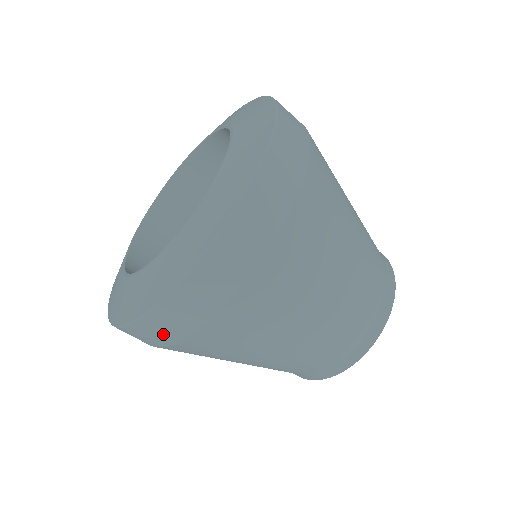
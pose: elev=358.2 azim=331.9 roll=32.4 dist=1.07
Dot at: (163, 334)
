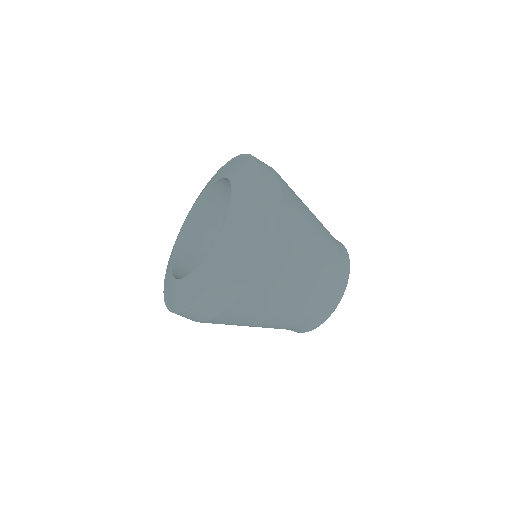
Dot at: (190, 319)
